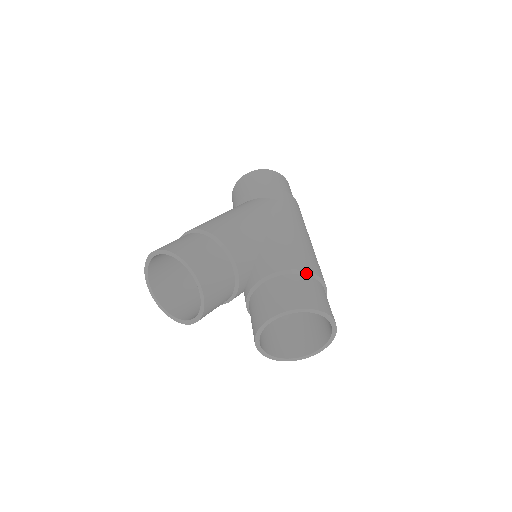
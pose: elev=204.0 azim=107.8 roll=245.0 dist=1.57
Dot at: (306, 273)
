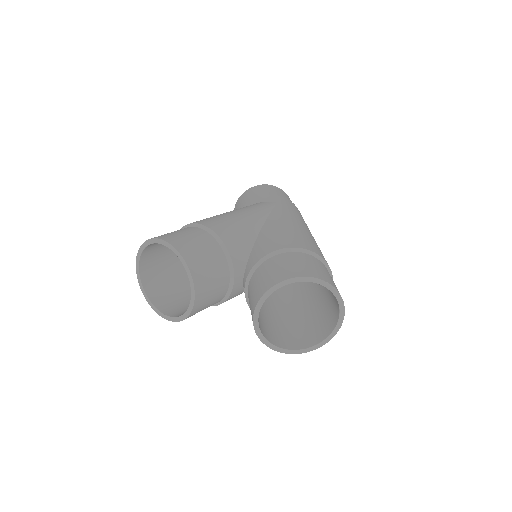
Dot at: (303, 251)
